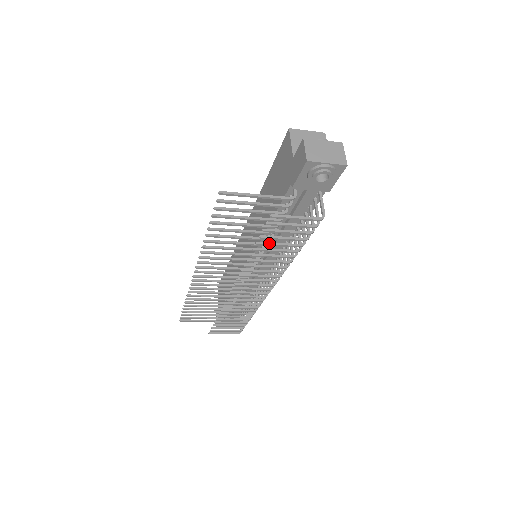
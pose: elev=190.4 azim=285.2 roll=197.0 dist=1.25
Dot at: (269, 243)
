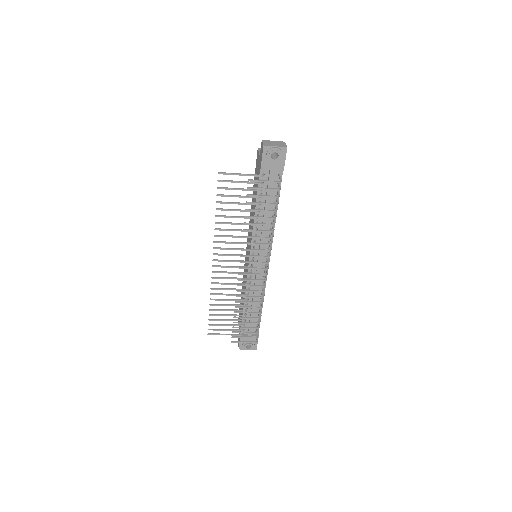
Dot at: (253, 209)
